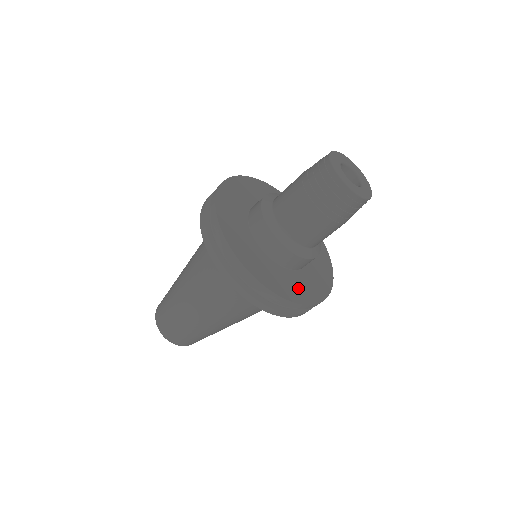
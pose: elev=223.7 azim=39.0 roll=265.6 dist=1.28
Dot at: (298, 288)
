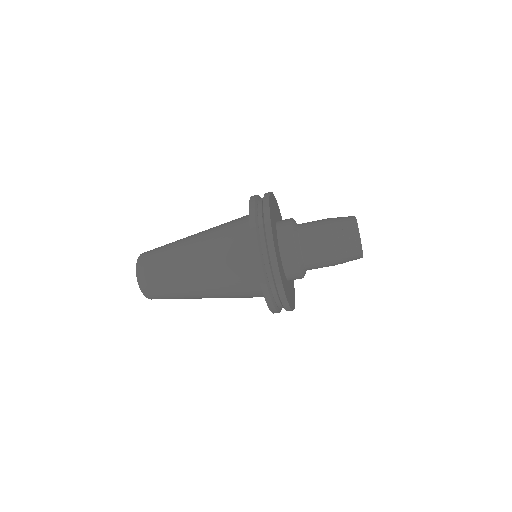
Dot at: (290, 296)
